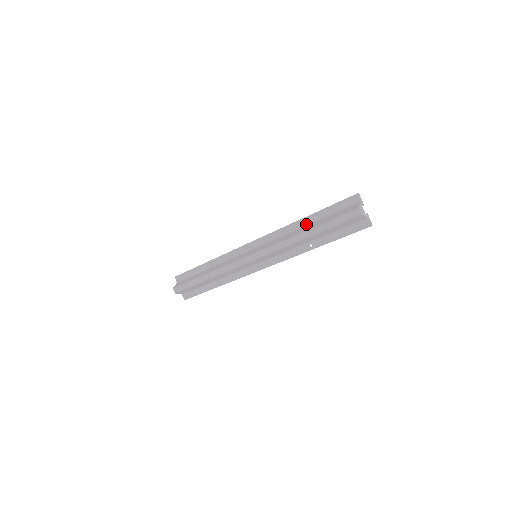
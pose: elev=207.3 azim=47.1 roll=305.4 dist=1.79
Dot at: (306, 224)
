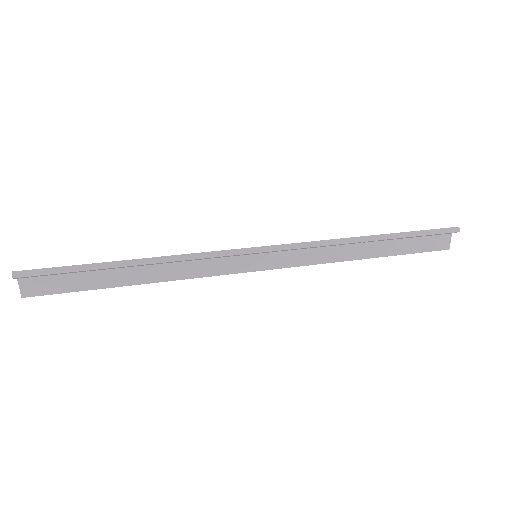
Dot at: (370, 242)
